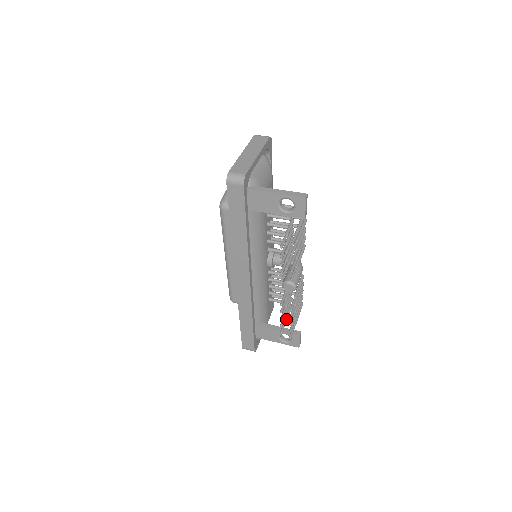
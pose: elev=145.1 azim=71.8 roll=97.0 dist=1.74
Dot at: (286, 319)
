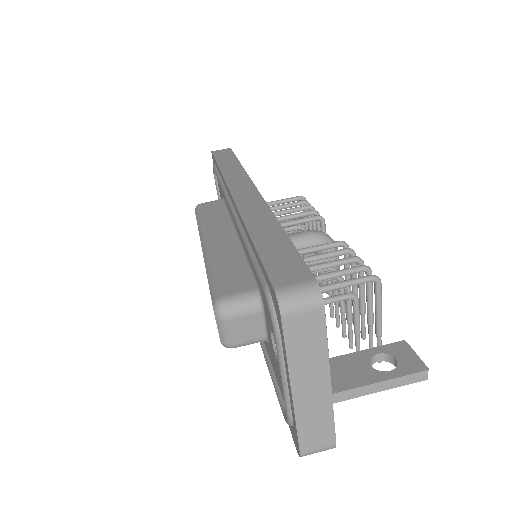
Dot at: occluded
